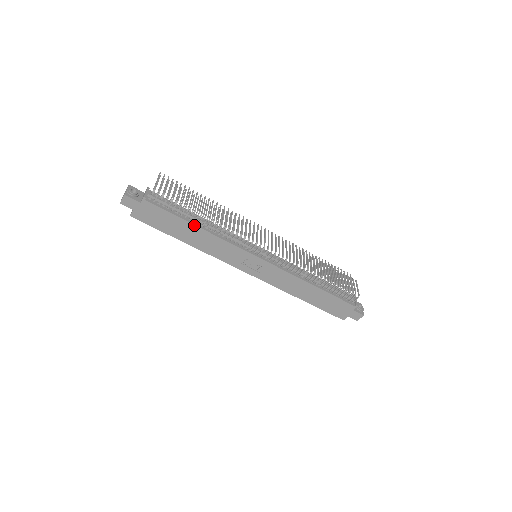
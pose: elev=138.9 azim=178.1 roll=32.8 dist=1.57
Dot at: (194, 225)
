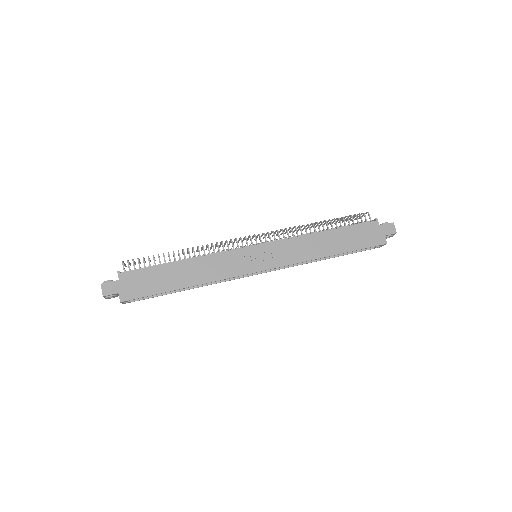
Dot at: (177, 262)
